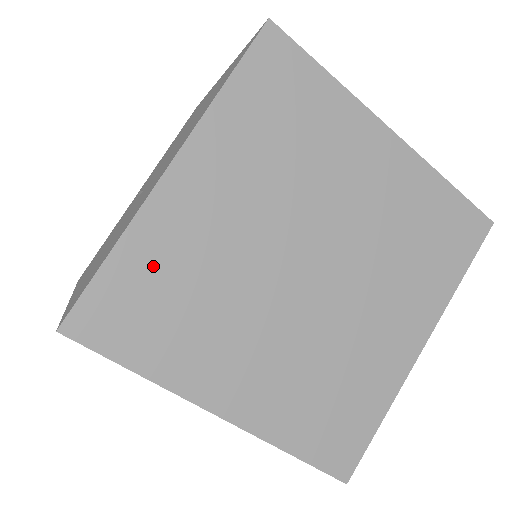
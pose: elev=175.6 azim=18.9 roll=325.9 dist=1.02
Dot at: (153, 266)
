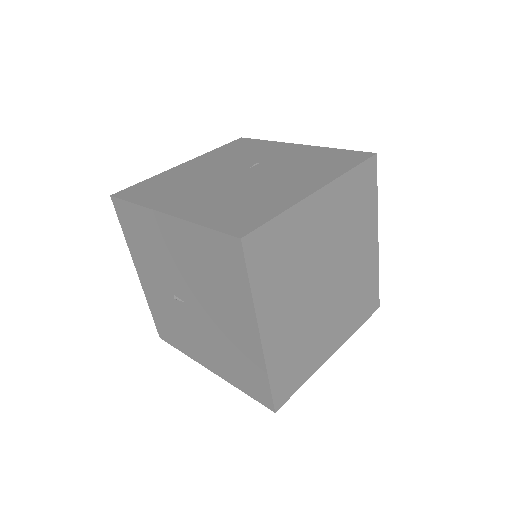
Dot at: (283, 361)
